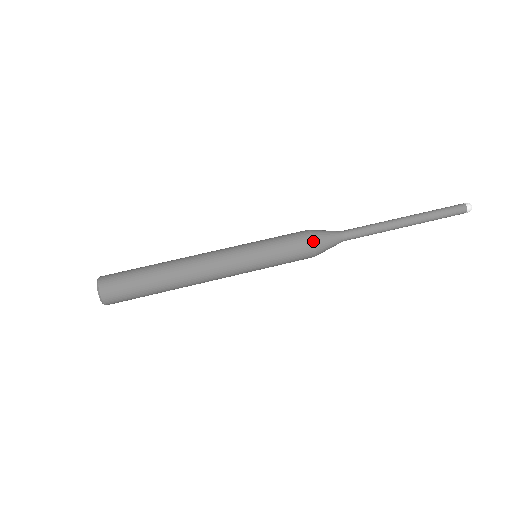
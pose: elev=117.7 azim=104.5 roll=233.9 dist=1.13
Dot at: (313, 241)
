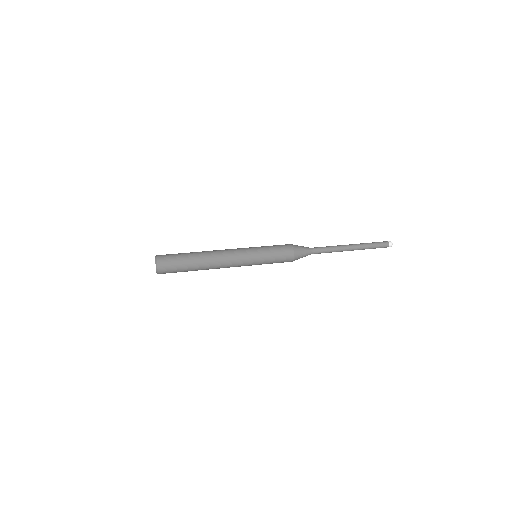
Dot at: (292, 246)
